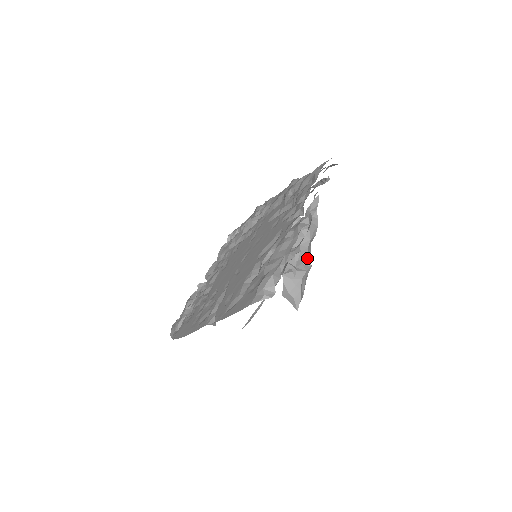
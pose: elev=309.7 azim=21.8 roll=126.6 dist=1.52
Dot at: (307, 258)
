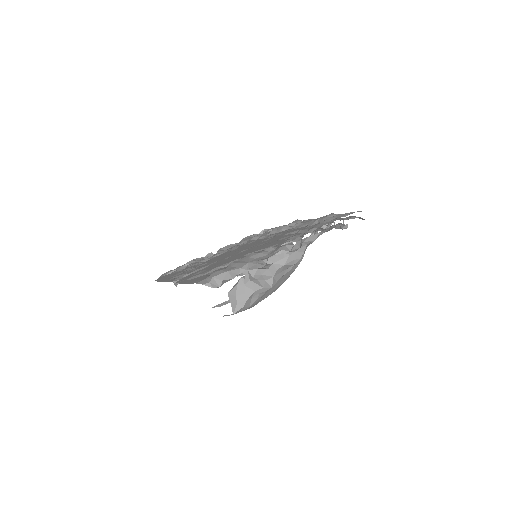
Dot at: (272, 278)
